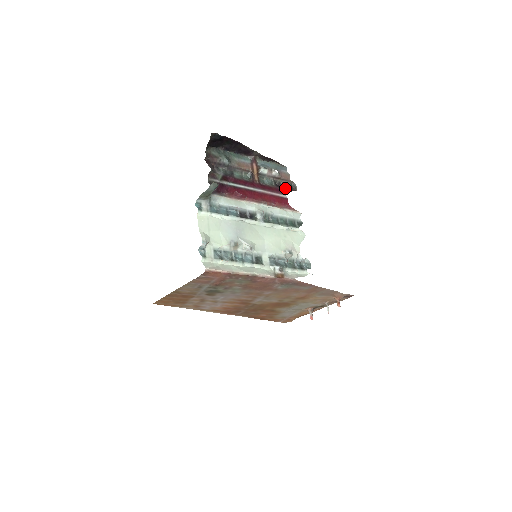
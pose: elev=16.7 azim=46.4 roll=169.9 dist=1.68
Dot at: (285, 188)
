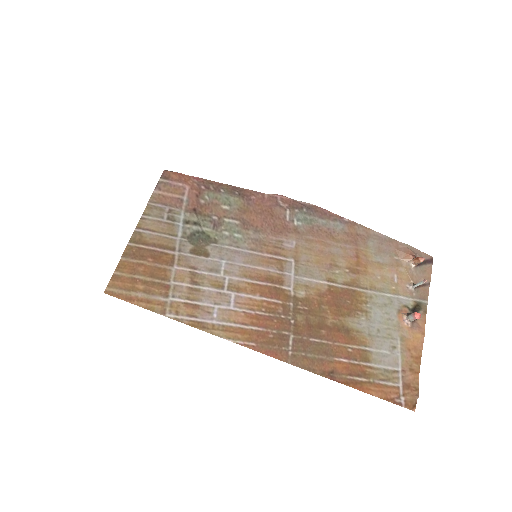
Dot at: occluded
